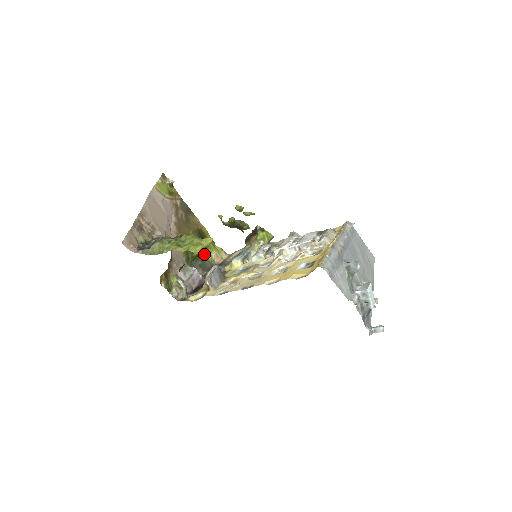
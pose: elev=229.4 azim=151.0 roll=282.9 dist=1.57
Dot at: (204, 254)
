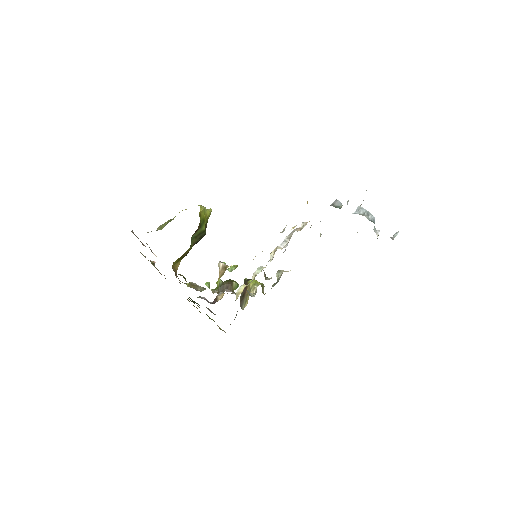
Dot at: occluded
